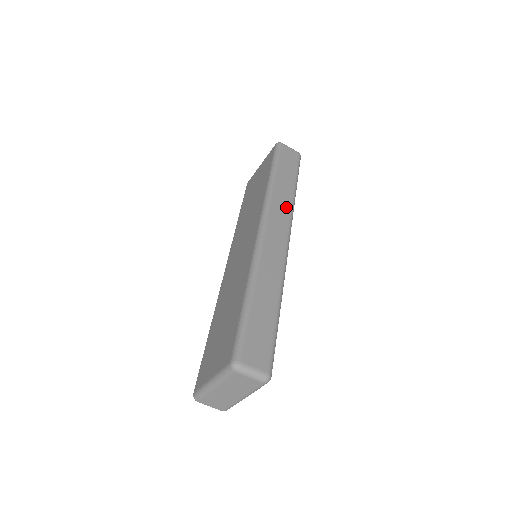
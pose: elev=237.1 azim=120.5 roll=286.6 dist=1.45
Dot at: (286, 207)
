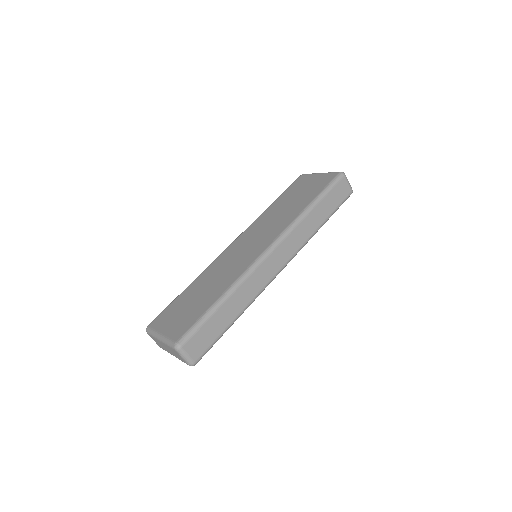
Dot at: (302, 239)
